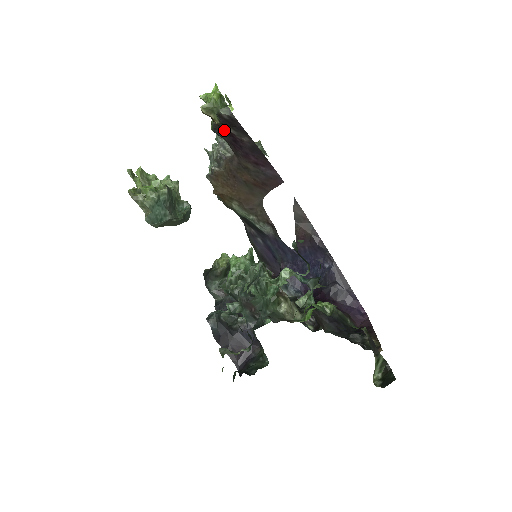
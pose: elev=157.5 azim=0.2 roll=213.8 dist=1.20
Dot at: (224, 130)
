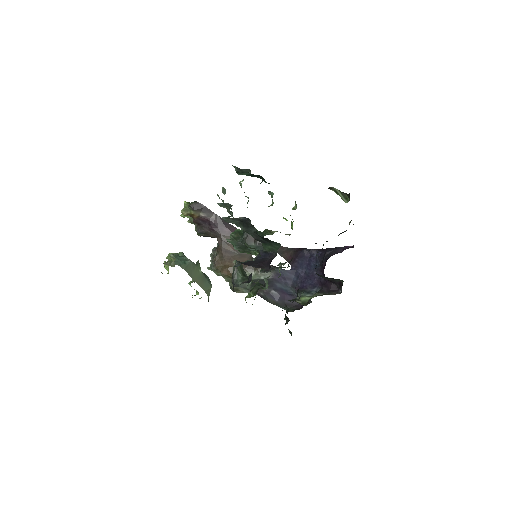
Dot at: (200, 220)
